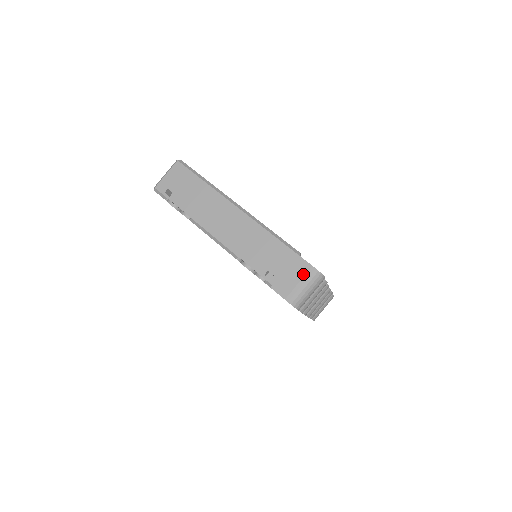
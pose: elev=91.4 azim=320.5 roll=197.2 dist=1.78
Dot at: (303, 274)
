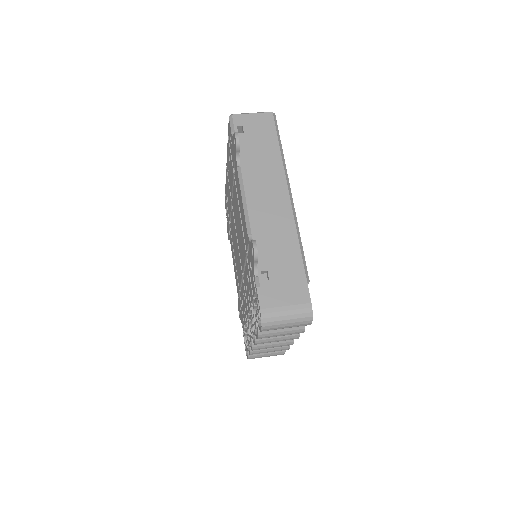
Dot at: (297, 302)
